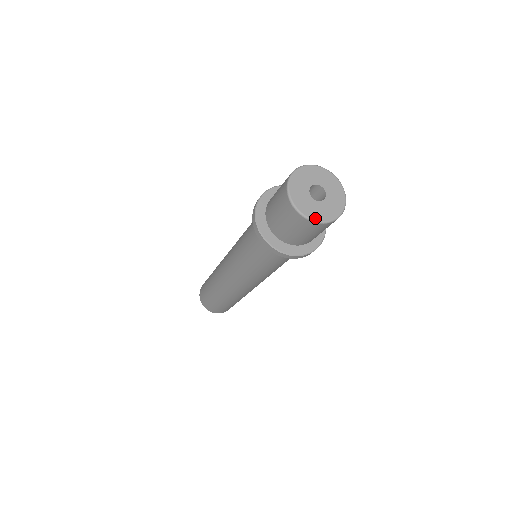
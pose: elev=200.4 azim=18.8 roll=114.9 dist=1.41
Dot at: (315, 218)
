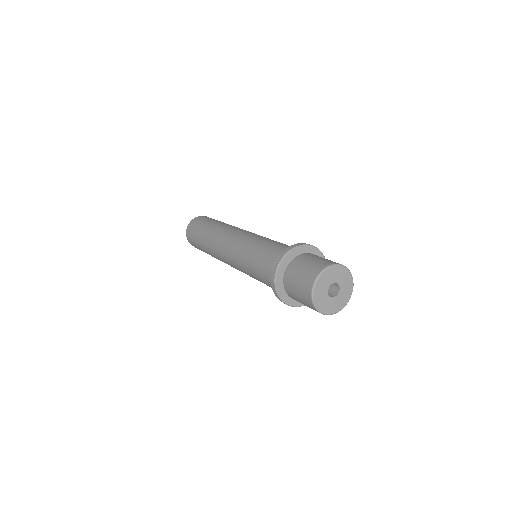
Dot at: (327, 312)
